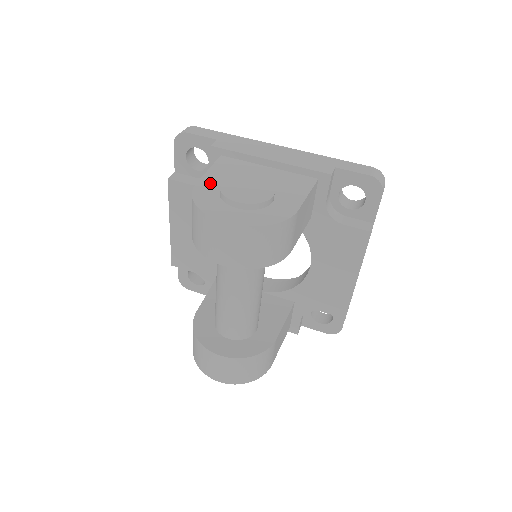
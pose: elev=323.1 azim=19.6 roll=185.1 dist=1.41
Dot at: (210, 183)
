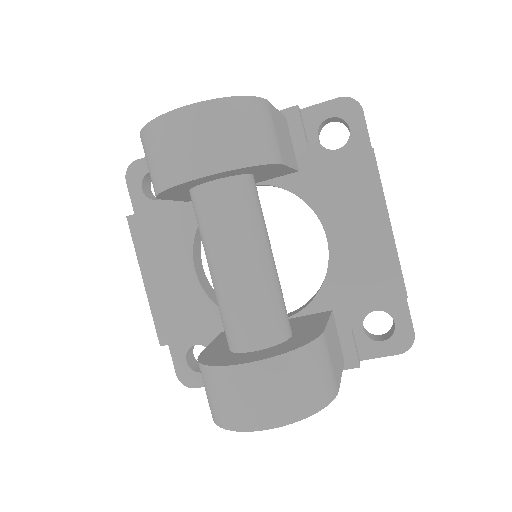
Dot at: occluded
